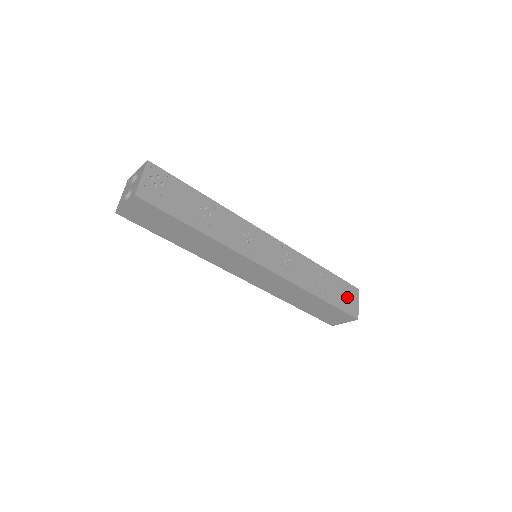
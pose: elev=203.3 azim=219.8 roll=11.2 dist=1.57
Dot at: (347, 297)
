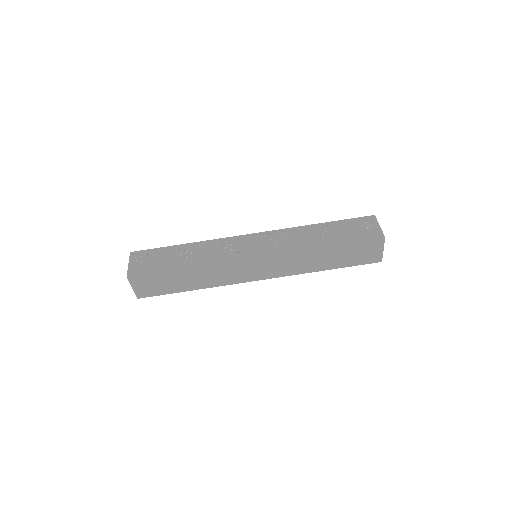
Dot at: (361, 228)
